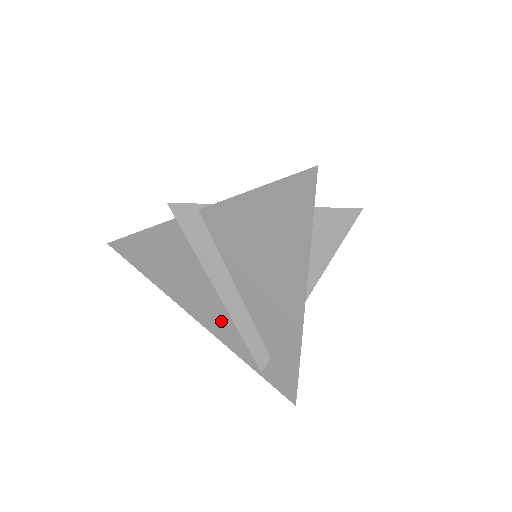
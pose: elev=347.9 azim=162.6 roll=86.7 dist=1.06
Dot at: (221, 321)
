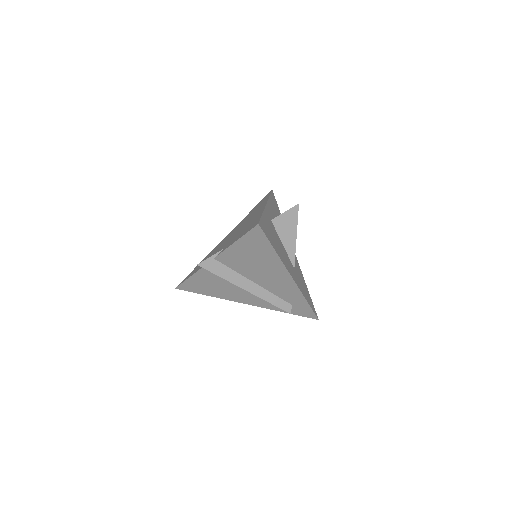
Dot at: (256, 299)
